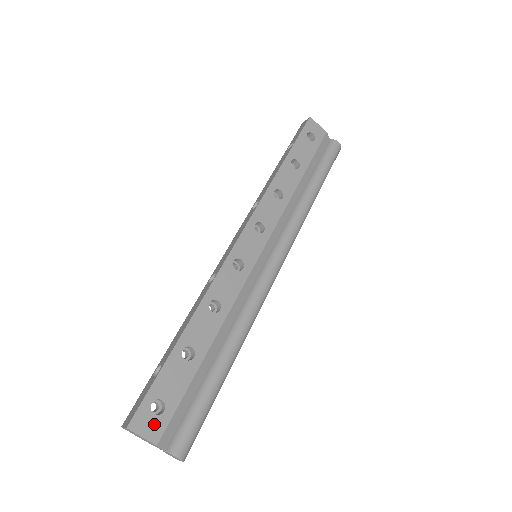
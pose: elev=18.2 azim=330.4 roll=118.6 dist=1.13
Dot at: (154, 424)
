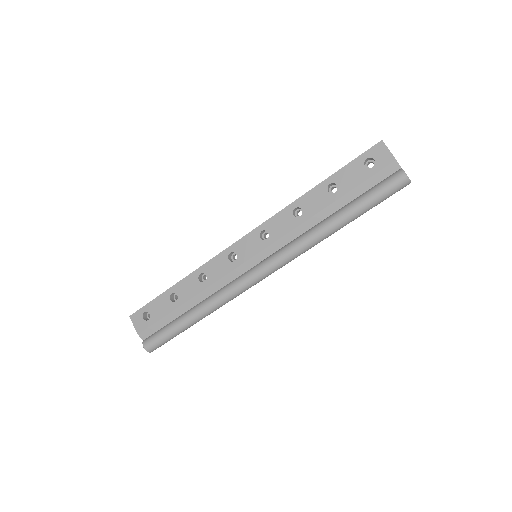
Dot at: (141, 323)
